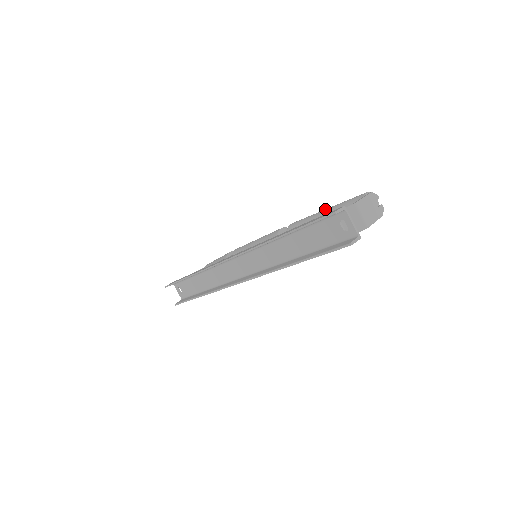
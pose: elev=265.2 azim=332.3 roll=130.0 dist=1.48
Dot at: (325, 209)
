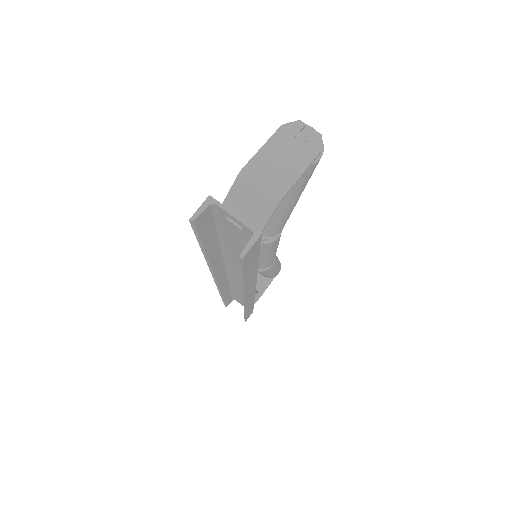
Dot at: occluded
